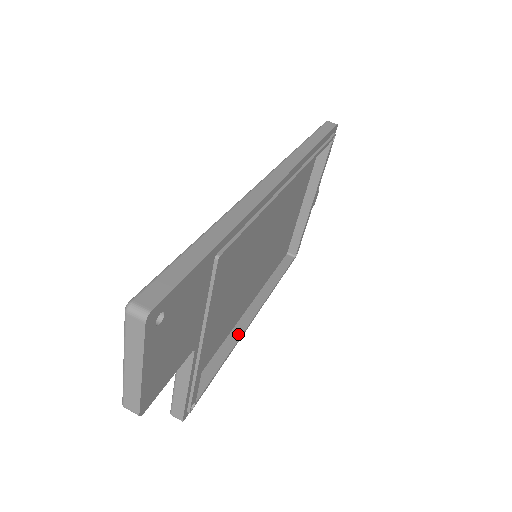
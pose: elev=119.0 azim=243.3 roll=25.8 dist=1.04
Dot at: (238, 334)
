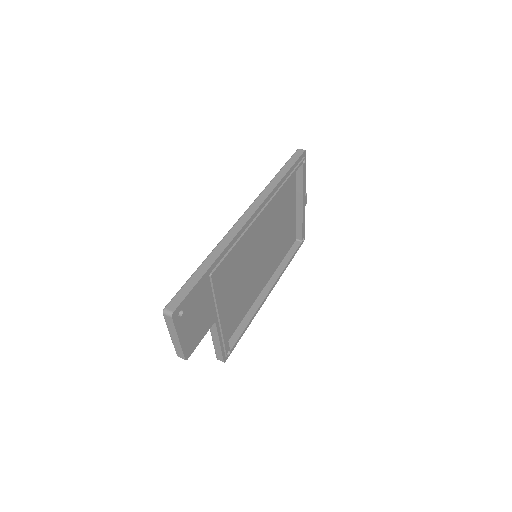
Dot at: (258, 305)
